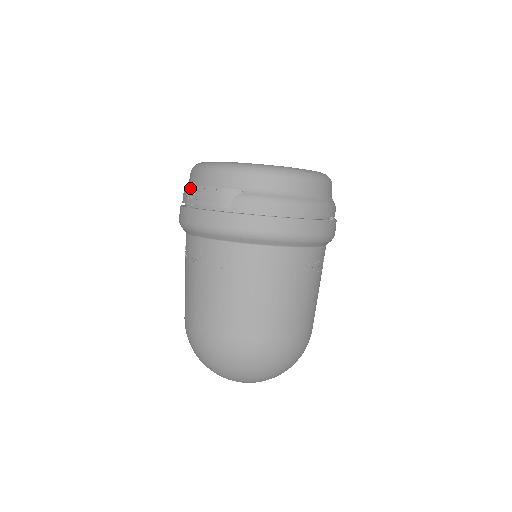
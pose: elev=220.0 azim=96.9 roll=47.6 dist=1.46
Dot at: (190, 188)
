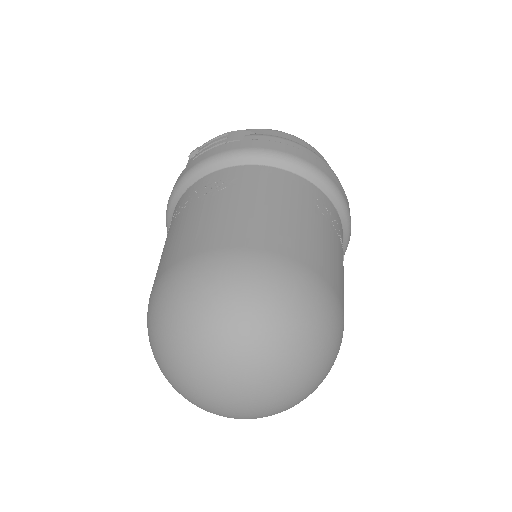
Dot at: occluded
